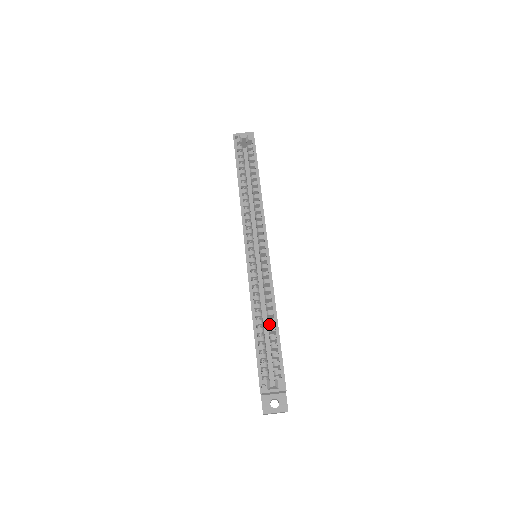
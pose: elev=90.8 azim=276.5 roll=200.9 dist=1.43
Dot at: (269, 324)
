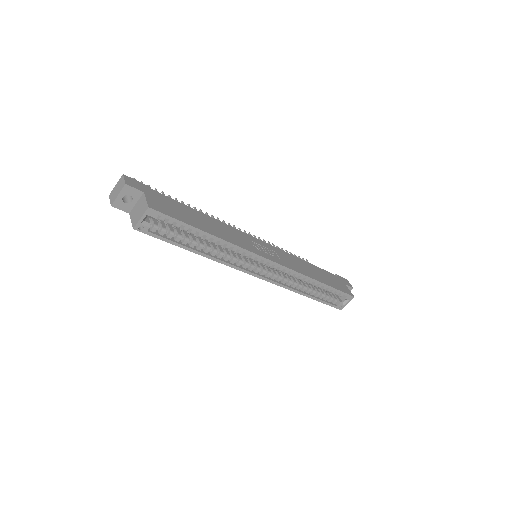
Dot at: (313, 283)
